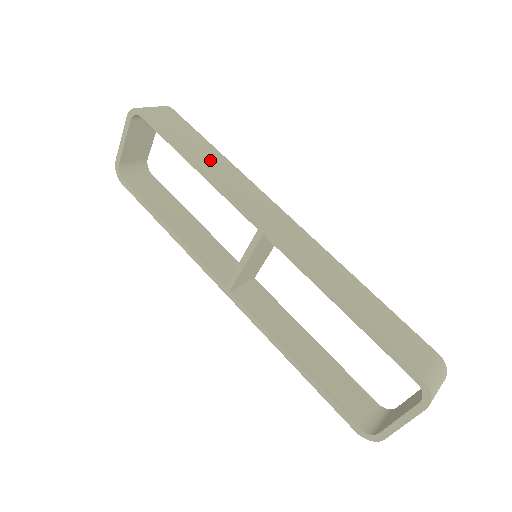
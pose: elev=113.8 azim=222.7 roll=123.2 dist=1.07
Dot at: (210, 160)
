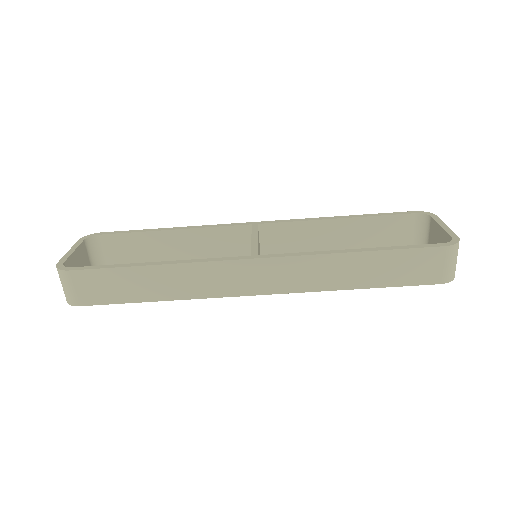
Dot at: (161, 285)
